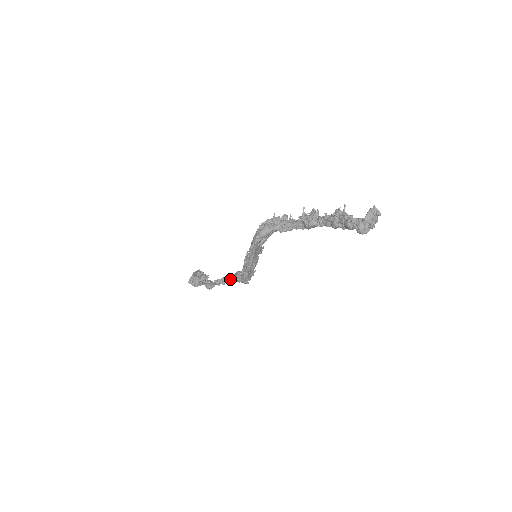
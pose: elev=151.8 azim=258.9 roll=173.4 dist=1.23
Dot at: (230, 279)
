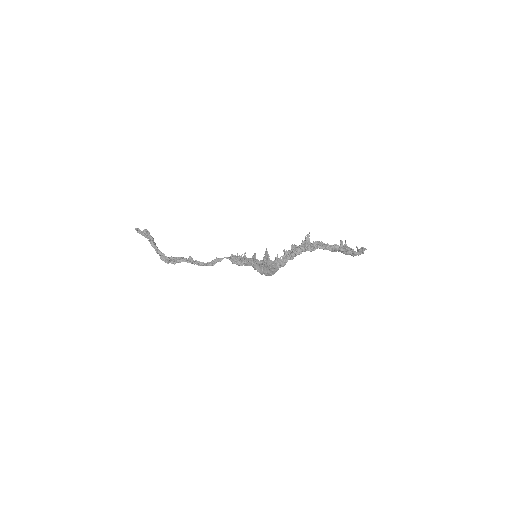
Dot at: (221, 260)
